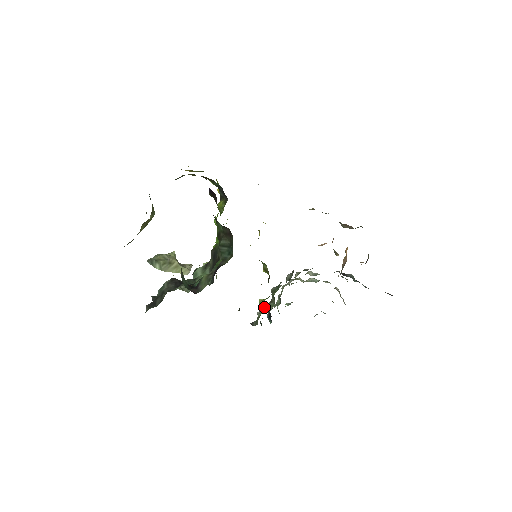
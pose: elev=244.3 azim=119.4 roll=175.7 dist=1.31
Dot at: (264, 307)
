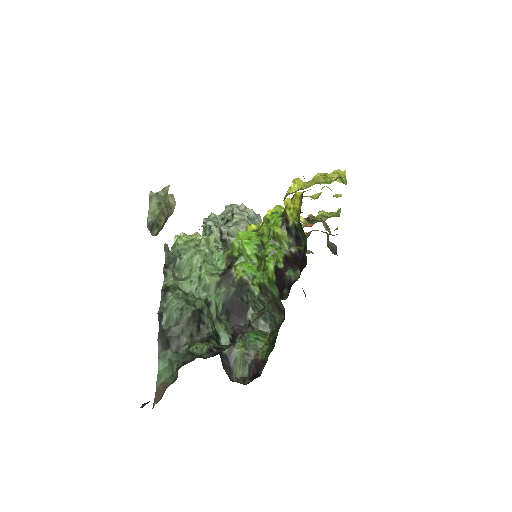
Dot at: occluded
